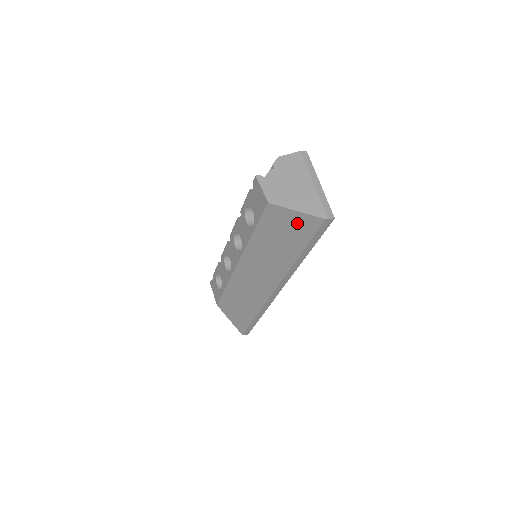
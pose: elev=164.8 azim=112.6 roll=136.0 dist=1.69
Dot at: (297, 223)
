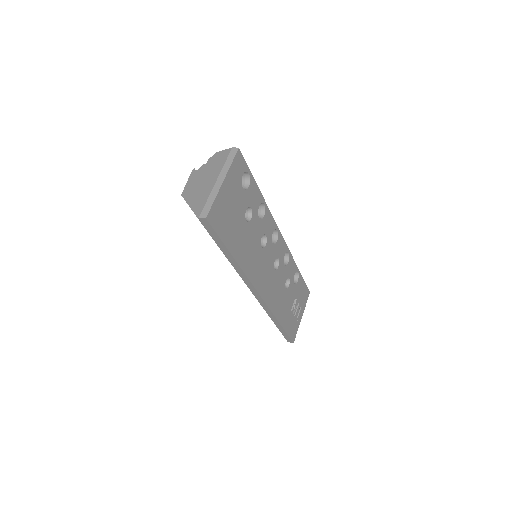
Dot at: occluded
